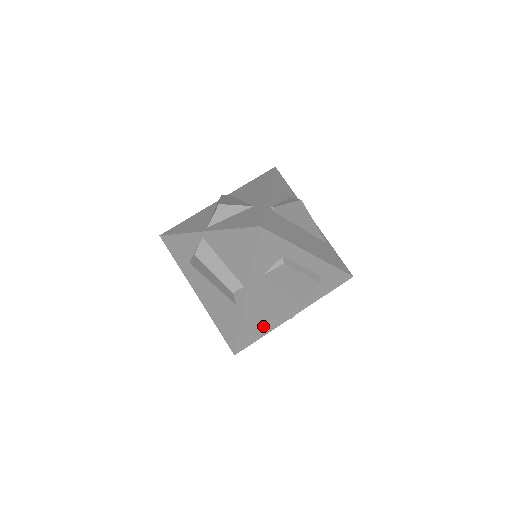
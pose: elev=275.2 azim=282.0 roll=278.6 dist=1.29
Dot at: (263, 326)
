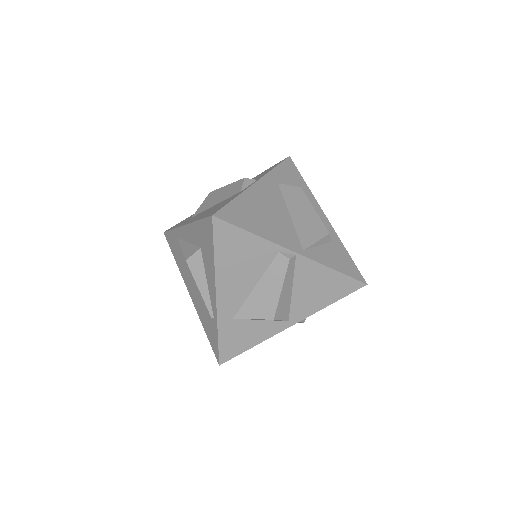
Dot at: (258, 224)
